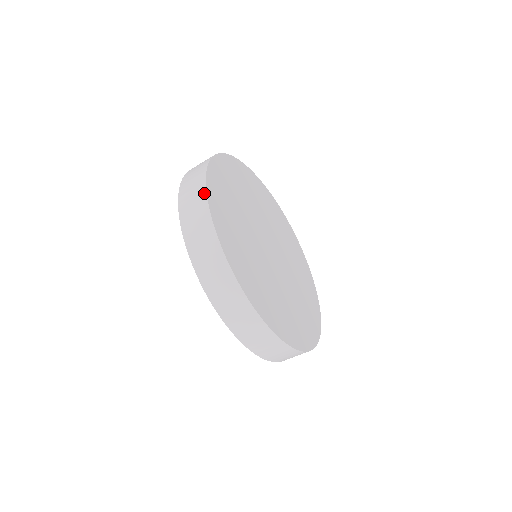
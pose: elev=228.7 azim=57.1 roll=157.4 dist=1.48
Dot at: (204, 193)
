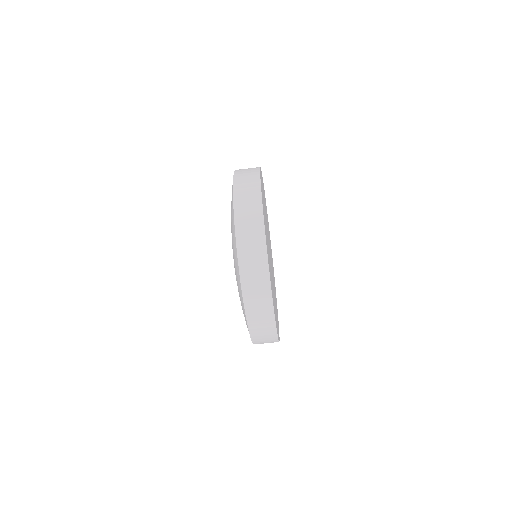
Dot at: (266, 262)
